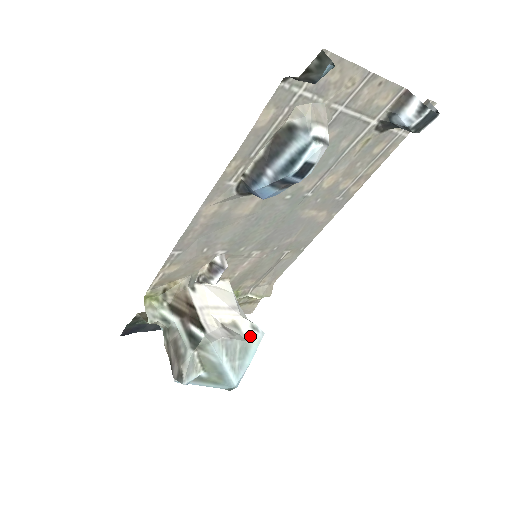
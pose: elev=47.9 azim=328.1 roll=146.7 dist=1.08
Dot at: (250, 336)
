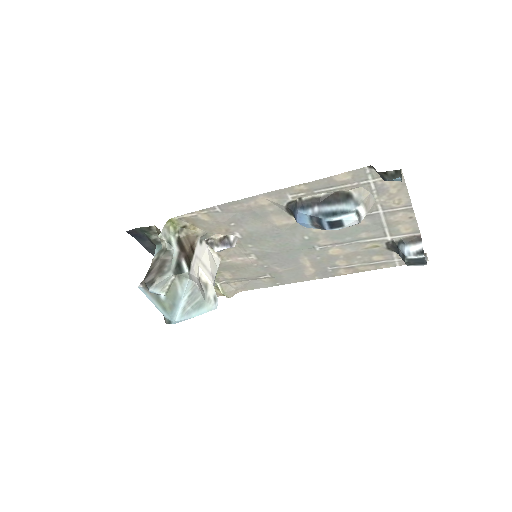
Dot at: (209, 300)
